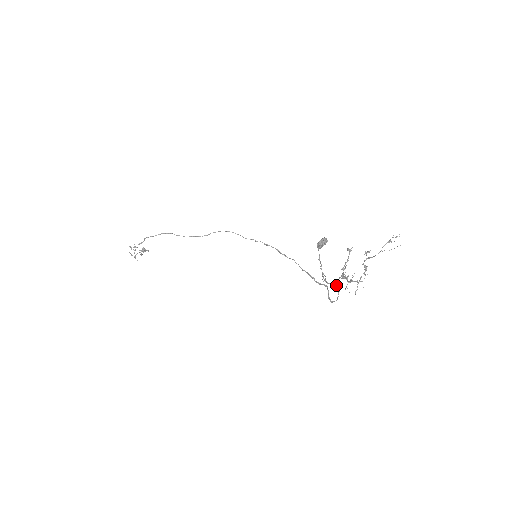
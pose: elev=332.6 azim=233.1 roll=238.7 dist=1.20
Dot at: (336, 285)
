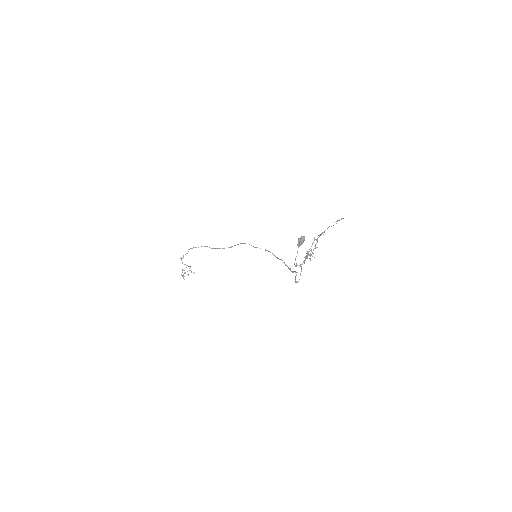
Dot at: (300, 265)
